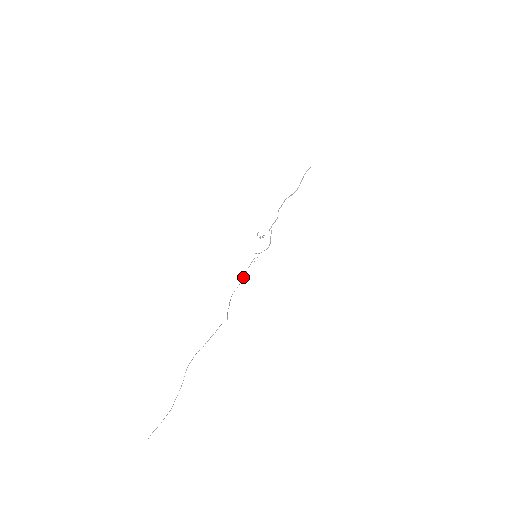
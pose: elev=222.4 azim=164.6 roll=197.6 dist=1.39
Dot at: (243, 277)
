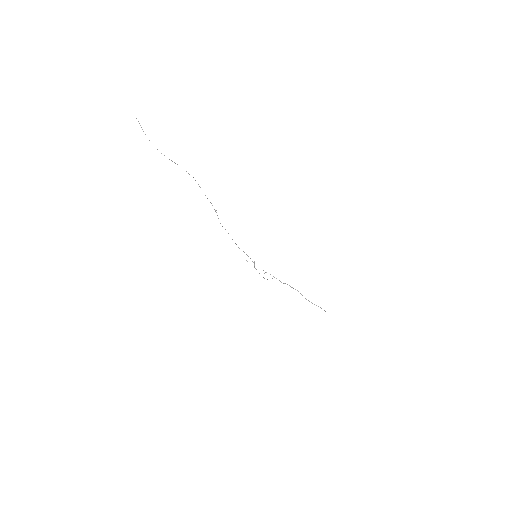
Dot at: occluded
